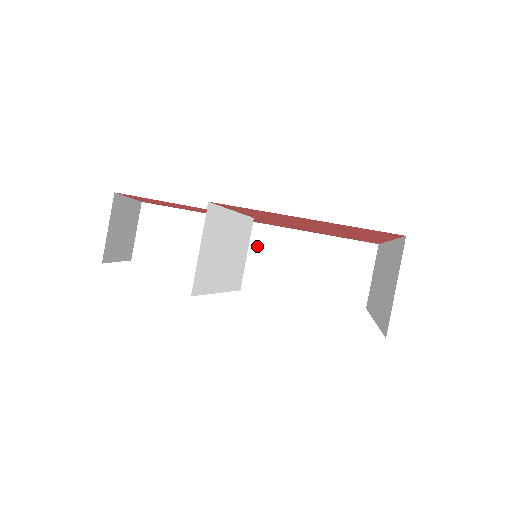
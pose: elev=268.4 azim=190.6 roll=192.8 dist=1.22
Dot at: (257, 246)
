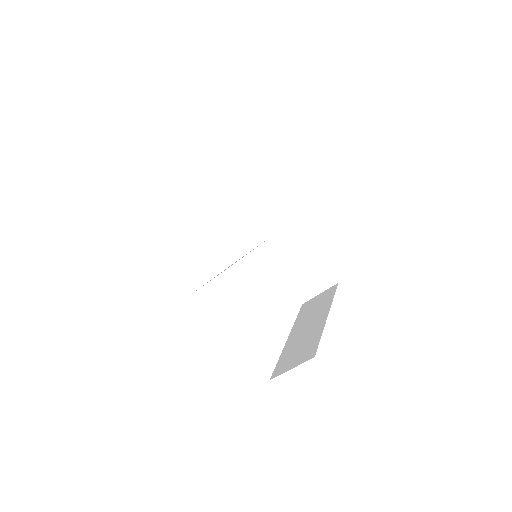
Dot at: (270, 225)
